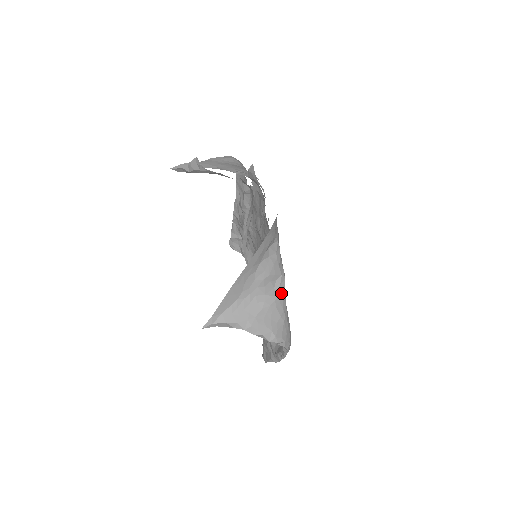
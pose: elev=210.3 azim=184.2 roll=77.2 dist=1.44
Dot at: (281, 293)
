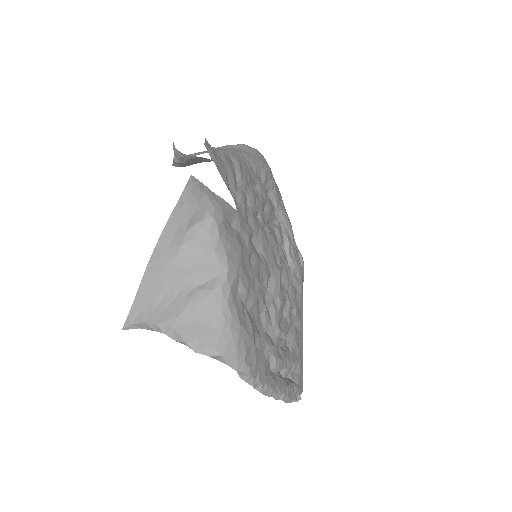
Dot at: (218, 287)
